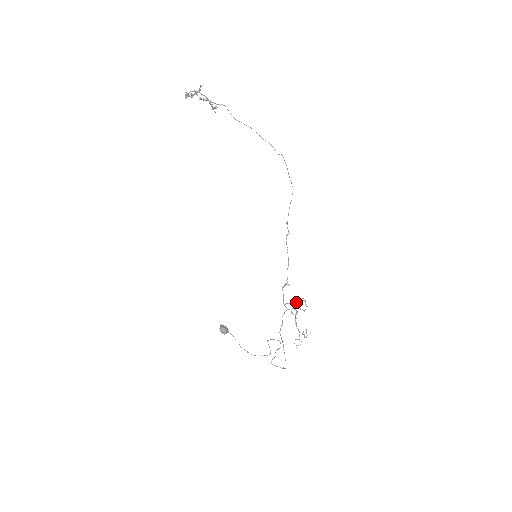
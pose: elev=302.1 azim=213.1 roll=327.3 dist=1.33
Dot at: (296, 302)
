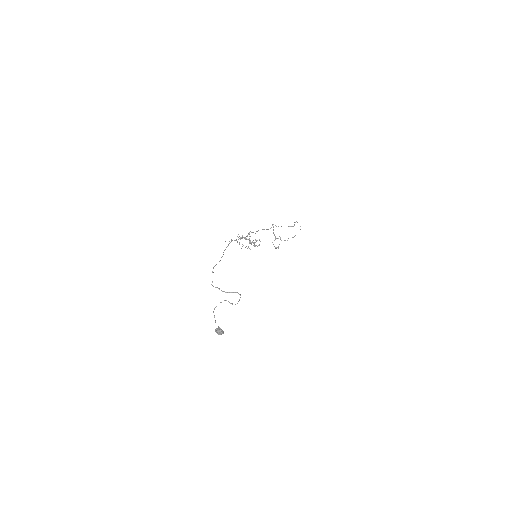
Dot at: (254, 243)
